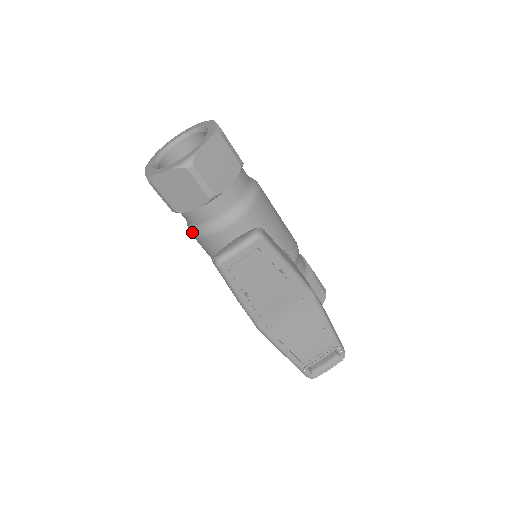
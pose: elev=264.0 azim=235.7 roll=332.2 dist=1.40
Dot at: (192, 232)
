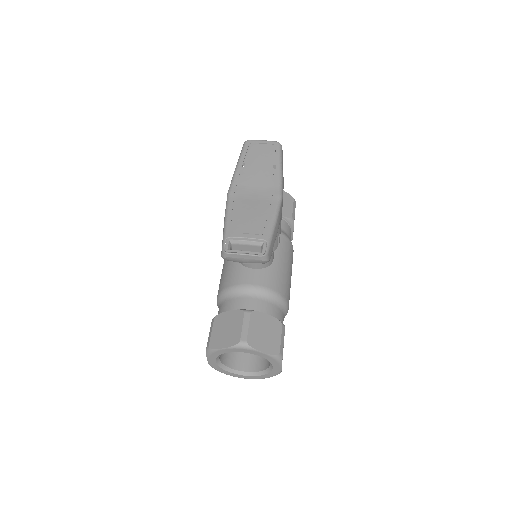
Dot at: occluded
